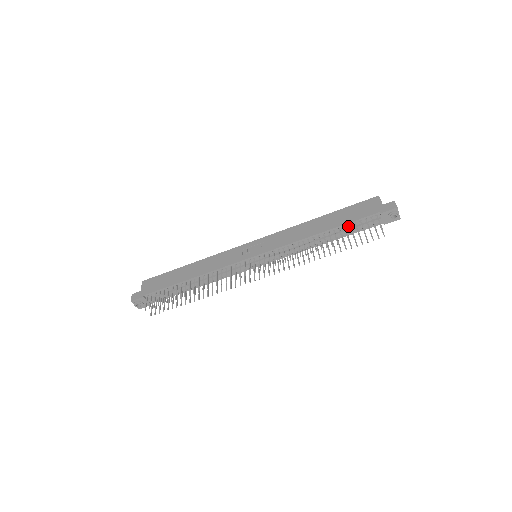
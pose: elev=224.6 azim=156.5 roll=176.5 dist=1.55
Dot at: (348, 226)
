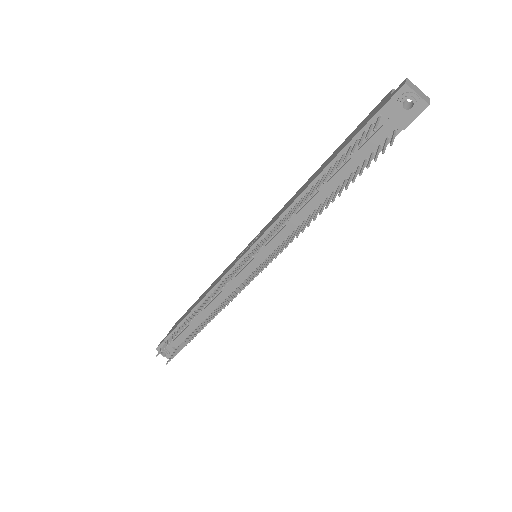
Dot at: occluded
